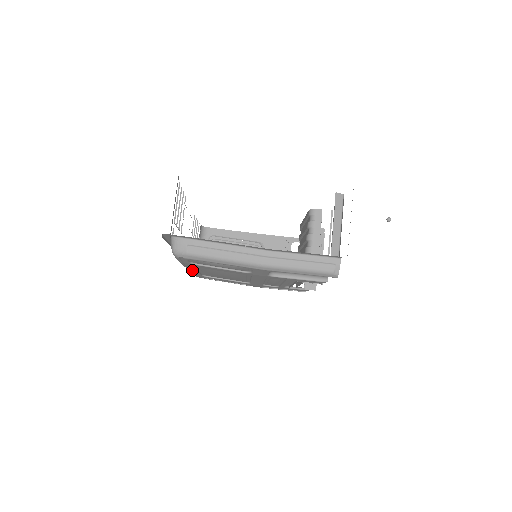
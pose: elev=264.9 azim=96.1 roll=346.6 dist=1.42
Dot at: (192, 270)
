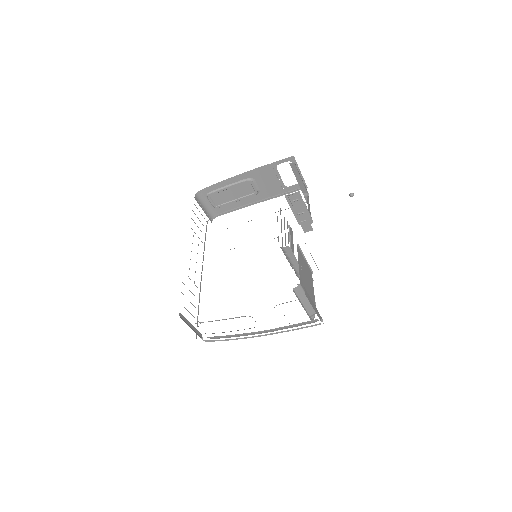
Dot at: occluded
